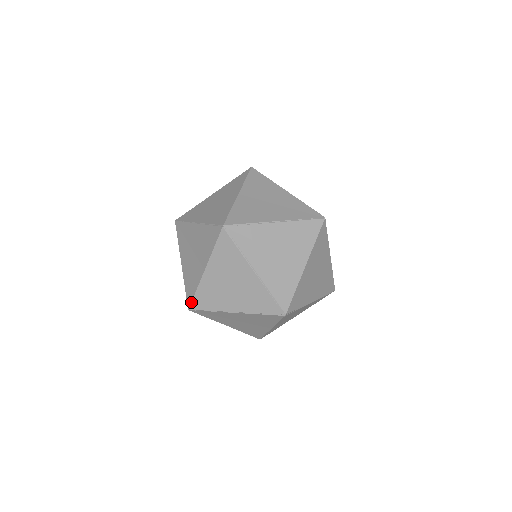
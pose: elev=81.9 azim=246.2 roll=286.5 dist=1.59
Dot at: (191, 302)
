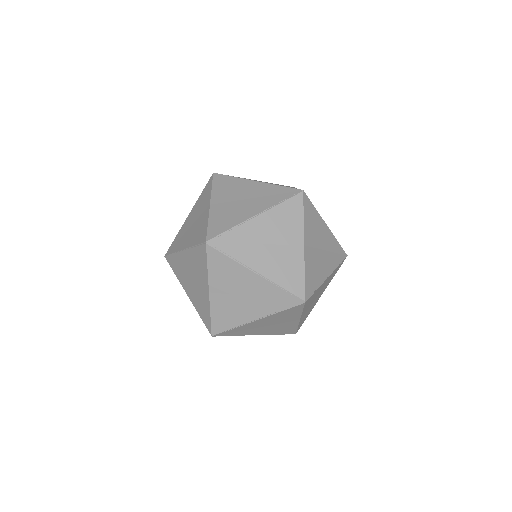
Dot at: (206, 234)
